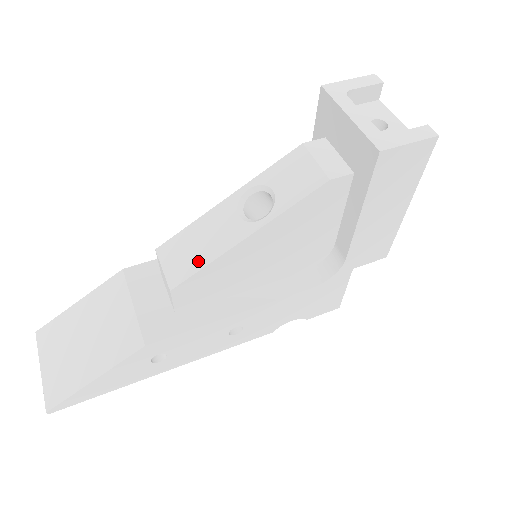
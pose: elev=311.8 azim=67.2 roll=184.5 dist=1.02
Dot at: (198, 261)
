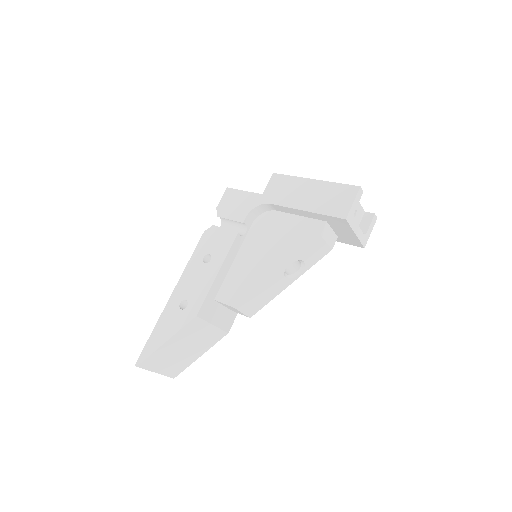
Dot at: (264, 302)
